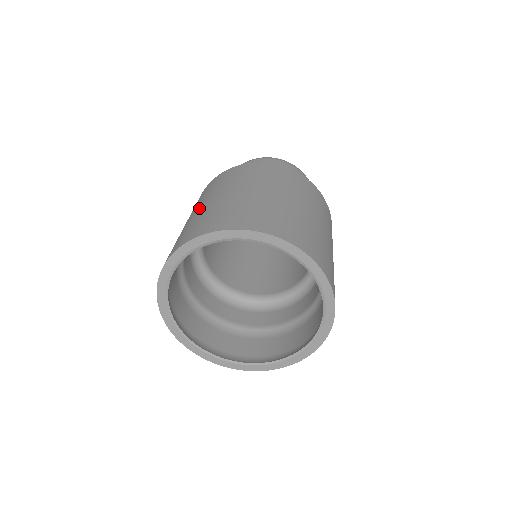
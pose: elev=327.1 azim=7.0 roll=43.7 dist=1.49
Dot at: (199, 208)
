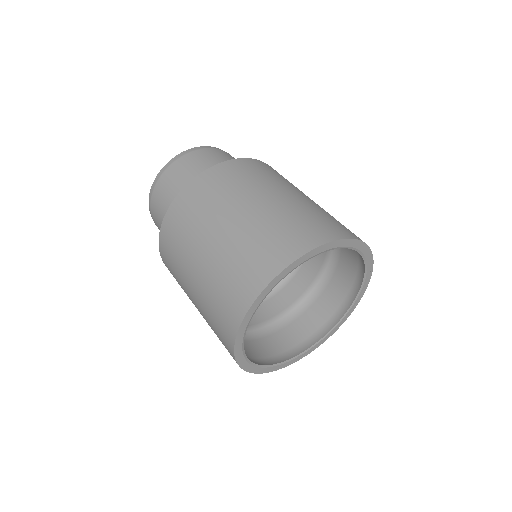
Dot at: (250, 209)
